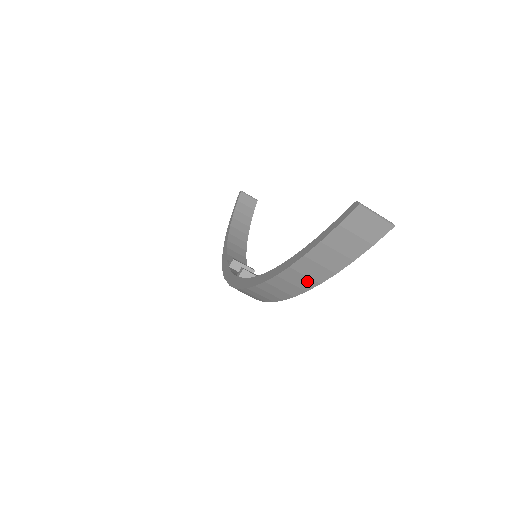
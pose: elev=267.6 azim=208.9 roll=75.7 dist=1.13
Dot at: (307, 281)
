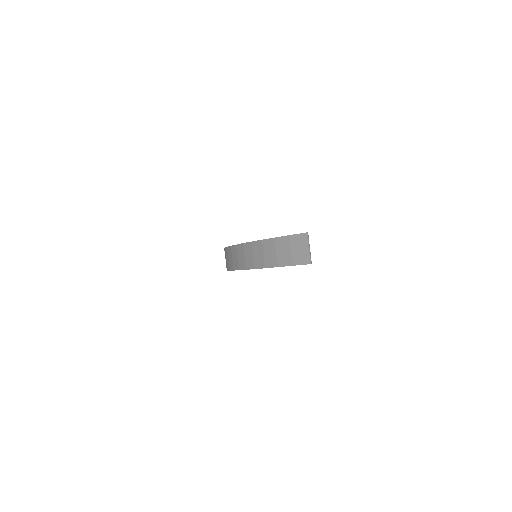
Dot at: (251, 261)
